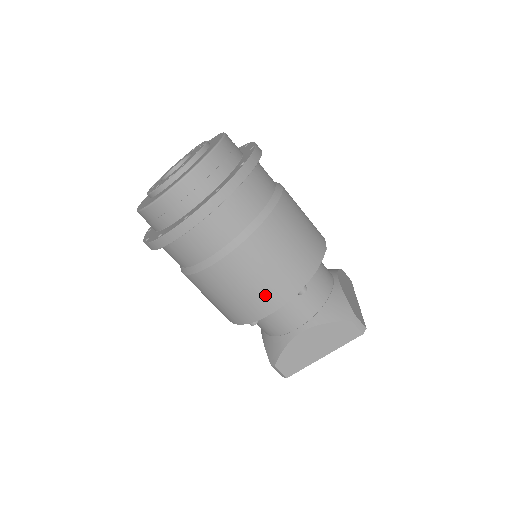
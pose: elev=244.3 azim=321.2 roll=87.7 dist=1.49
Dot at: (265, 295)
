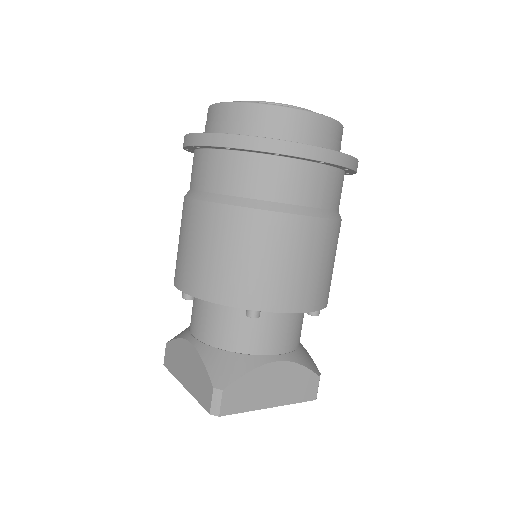
Dot at: (306, 287)
